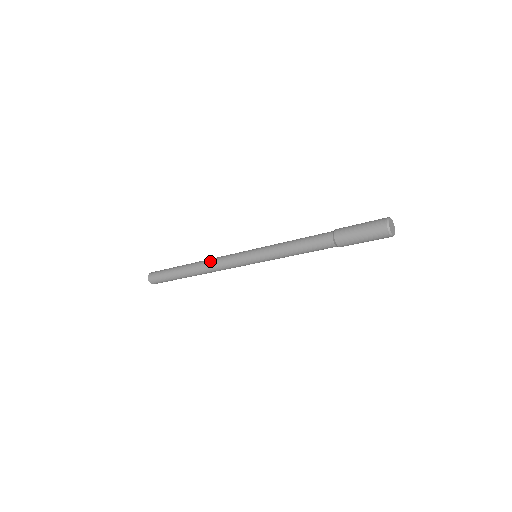
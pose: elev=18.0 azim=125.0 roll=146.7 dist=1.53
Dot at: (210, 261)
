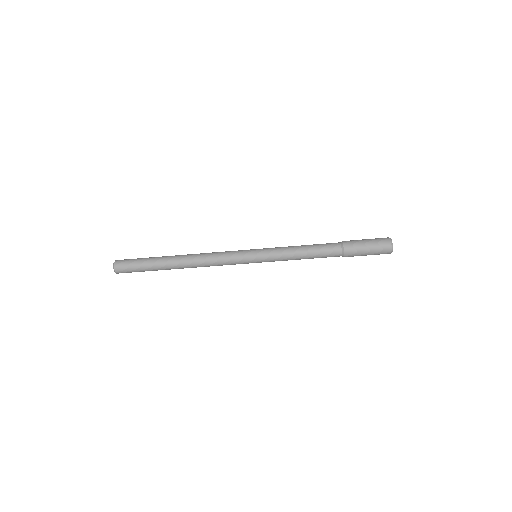
Dot at: (205, 253)
